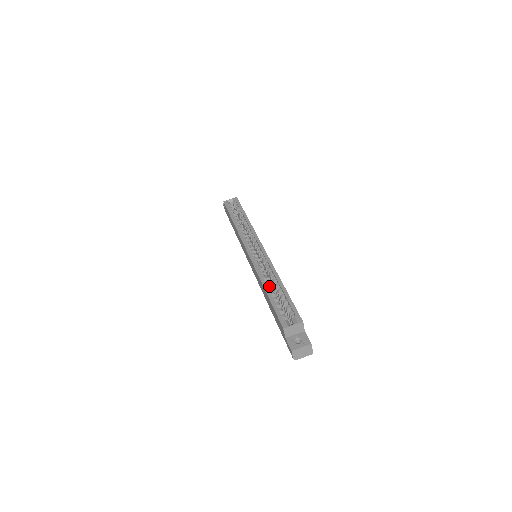
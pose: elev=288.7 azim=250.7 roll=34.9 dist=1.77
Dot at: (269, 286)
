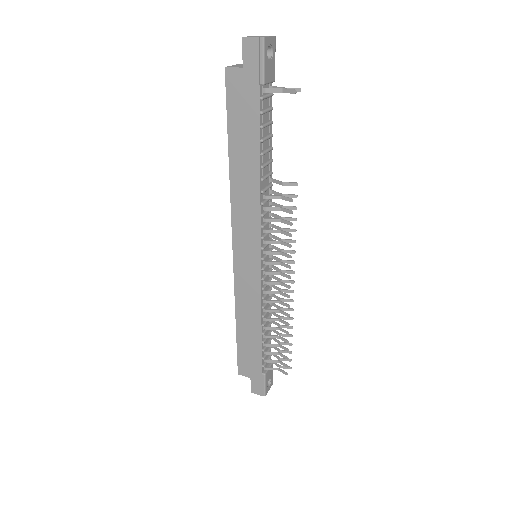
Dot at: occluded
